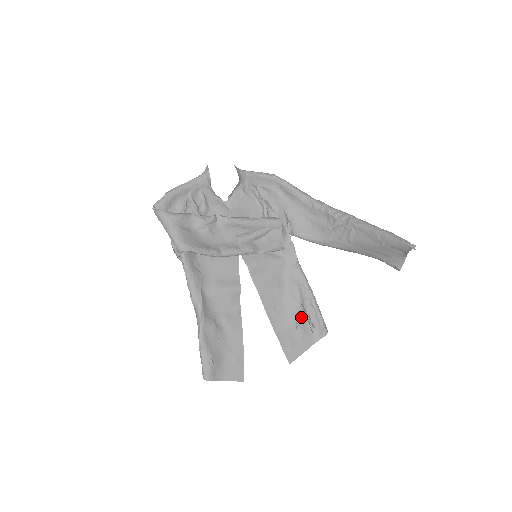
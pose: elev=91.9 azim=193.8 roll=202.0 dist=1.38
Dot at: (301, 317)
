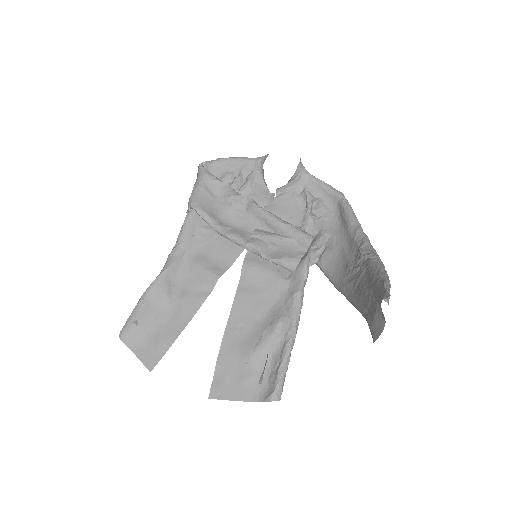
Dot at: (261, 358)
